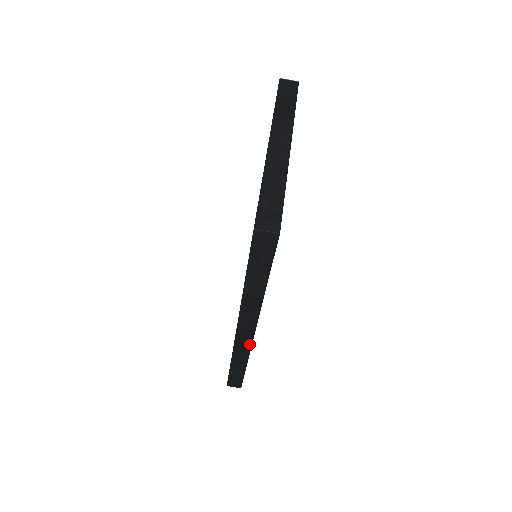
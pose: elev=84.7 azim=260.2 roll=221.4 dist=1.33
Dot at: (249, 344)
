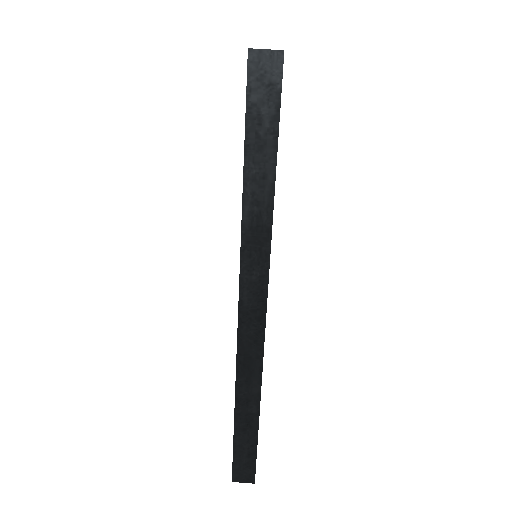
Dot at: (259, 348)
